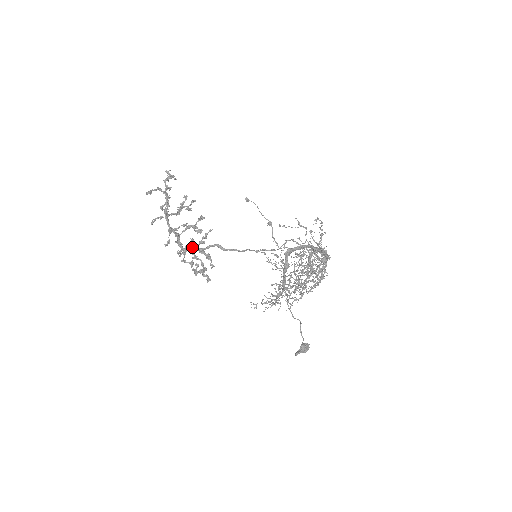
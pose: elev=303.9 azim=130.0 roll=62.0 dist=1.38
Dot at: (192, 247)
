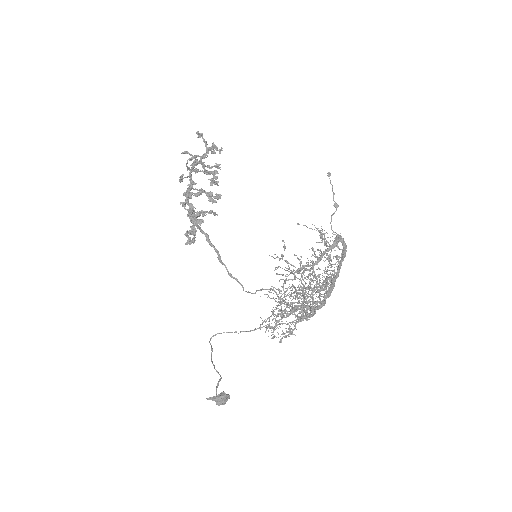
Dot at: occluded
